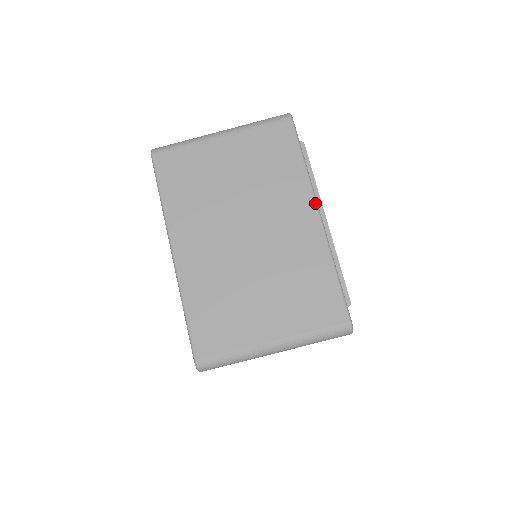
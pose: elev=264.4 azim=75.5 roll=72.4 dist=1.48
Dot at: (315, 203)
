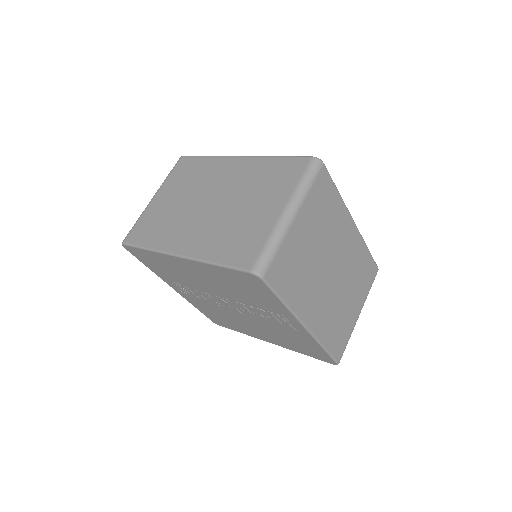
Dot at: (231, 157)
